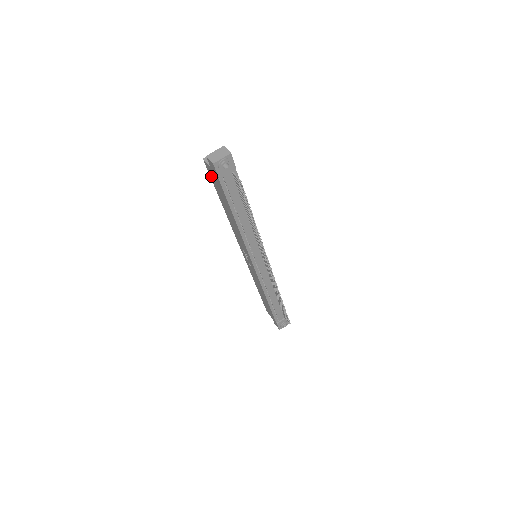
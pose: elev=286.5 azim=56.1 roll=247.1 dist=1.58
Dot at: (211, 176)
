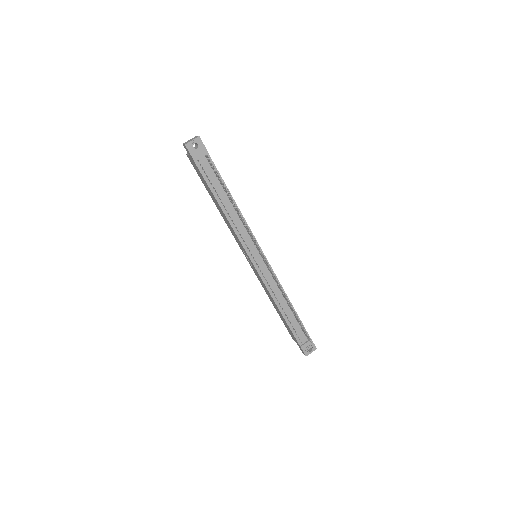
Dot at: (195, 169)
